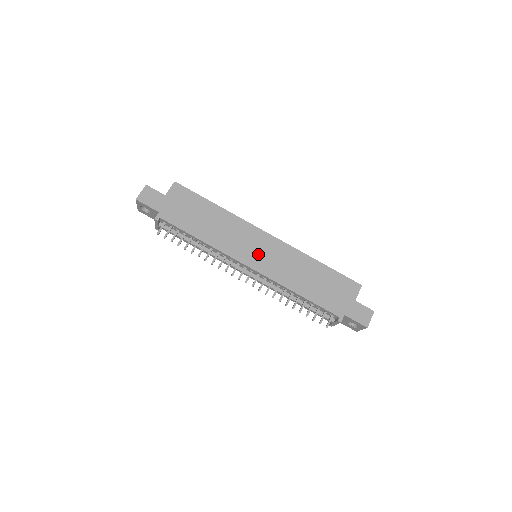
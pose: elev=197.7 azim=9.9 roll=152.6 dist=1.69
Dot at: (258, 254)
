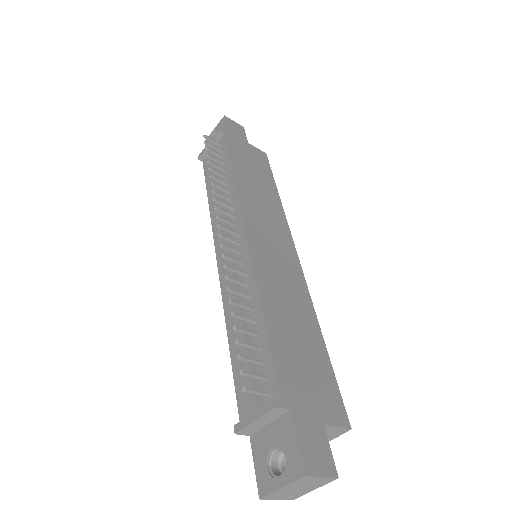
Dot at: (267, 242)
